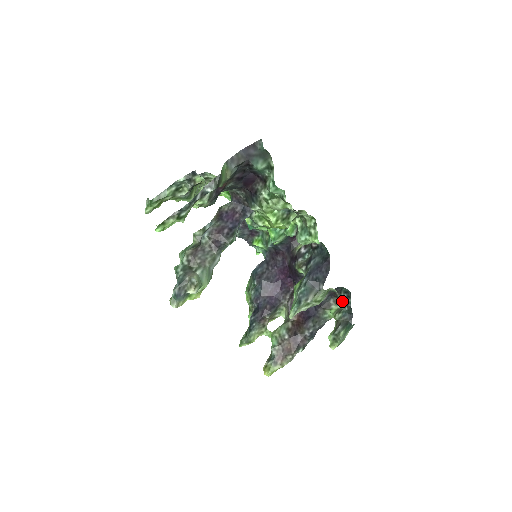
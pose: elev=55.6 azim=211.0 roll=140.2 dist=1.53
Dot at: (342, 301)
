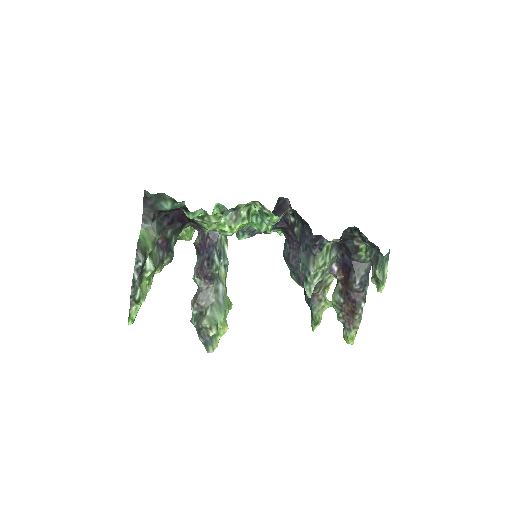
Dot at: occluded
